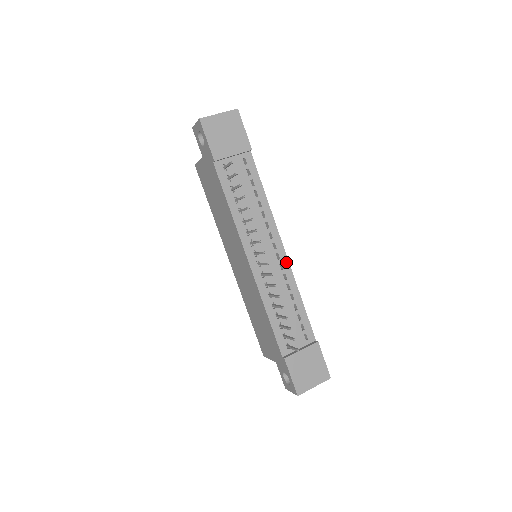
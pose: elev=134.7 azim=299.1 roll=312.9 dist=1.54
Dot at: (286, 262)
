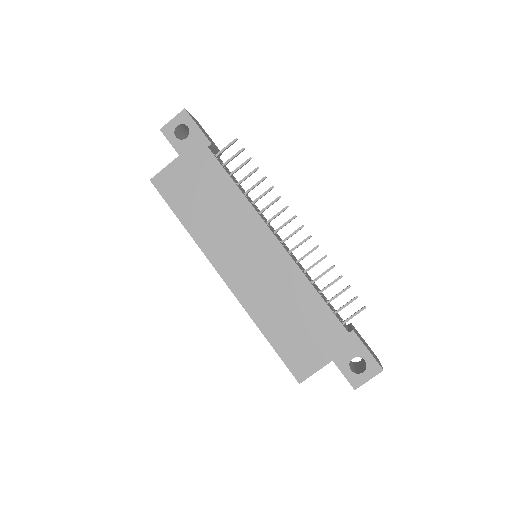
Dot at: occluded
